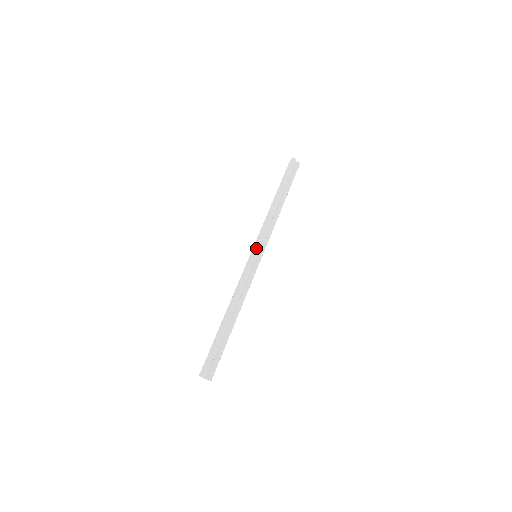
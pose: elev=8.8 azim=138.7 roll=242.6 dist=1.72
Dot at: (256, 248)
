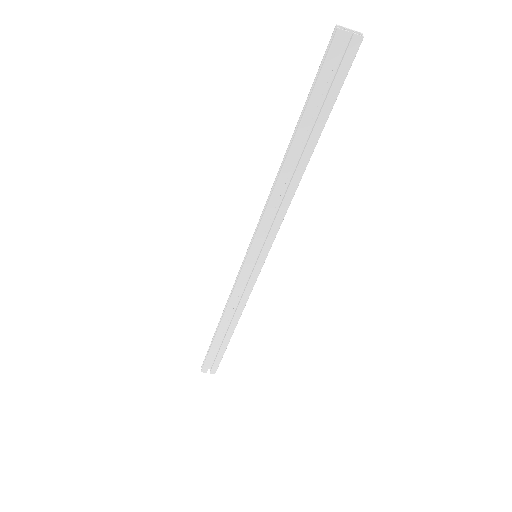
Dot at: (250, 250)
